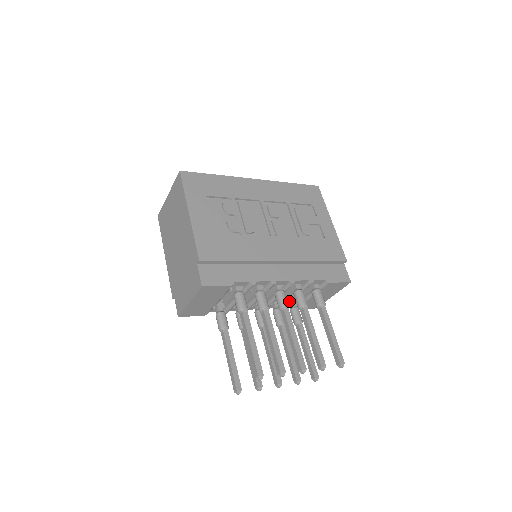
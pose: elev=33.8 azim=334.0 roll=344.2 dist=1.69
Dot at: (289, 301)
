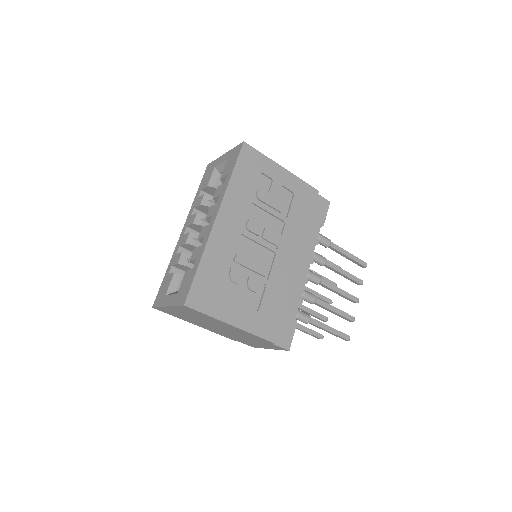
Dot at: occluded
